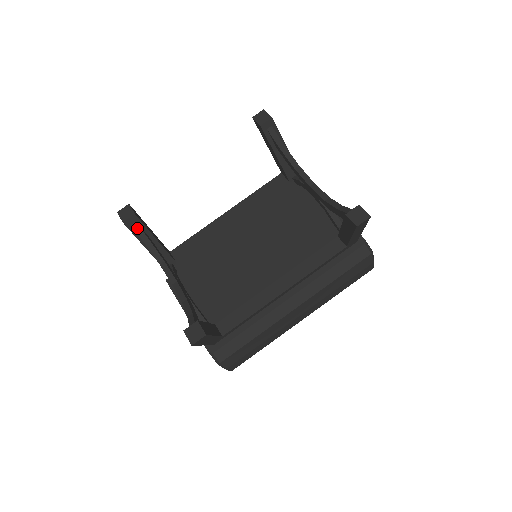
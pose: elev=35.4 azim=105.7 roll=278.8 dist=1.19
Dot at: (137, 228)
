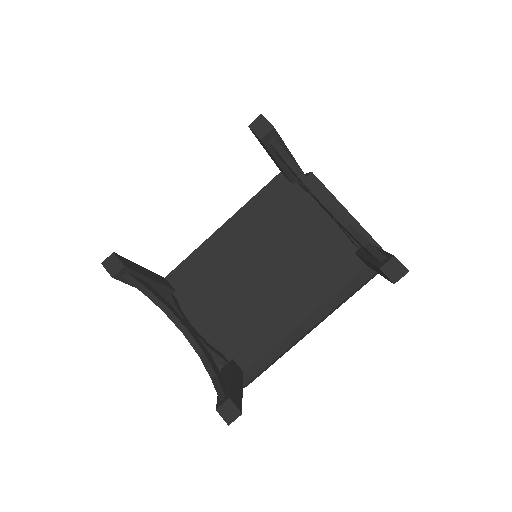
Dot at: (129, 278)
